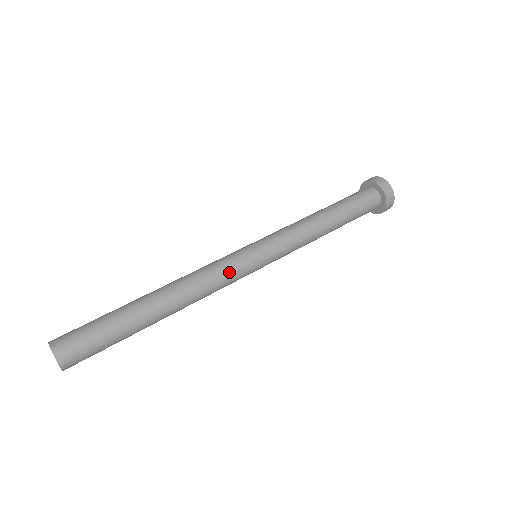
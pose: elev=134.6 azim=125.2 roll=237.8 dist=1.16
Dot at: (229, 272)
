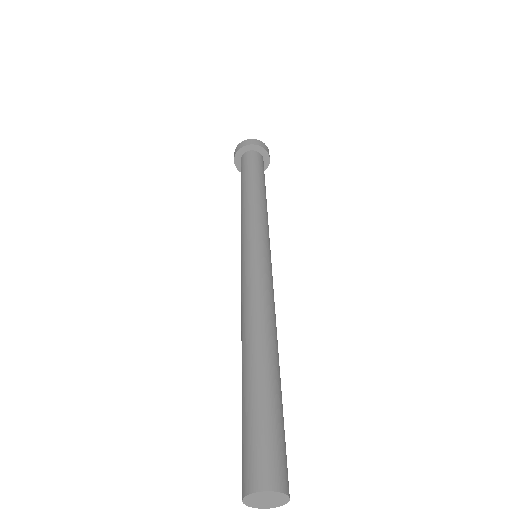
Dot at: (262, 276)
